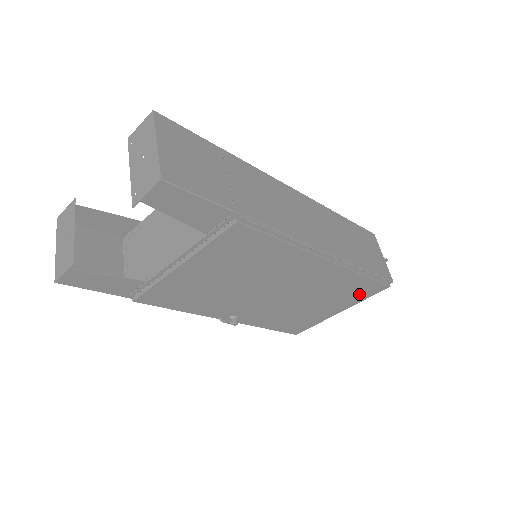
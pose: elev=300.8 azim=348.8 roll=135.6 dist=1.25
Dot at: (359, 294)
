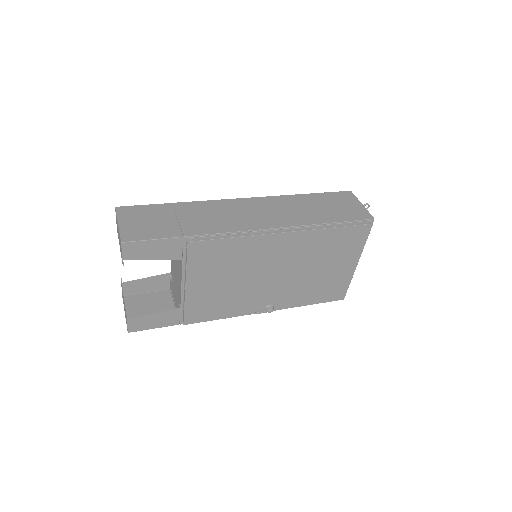
Dot at: (353, 243)
